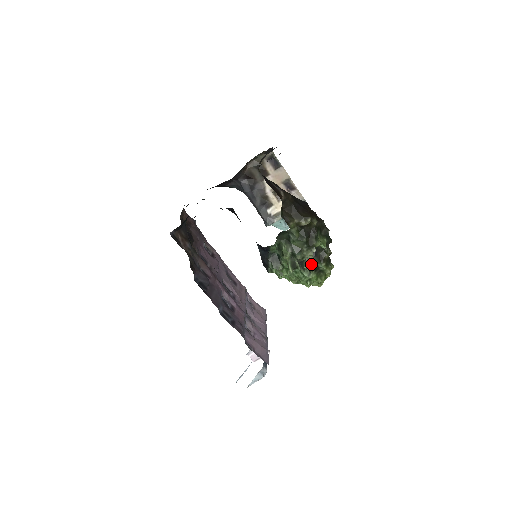
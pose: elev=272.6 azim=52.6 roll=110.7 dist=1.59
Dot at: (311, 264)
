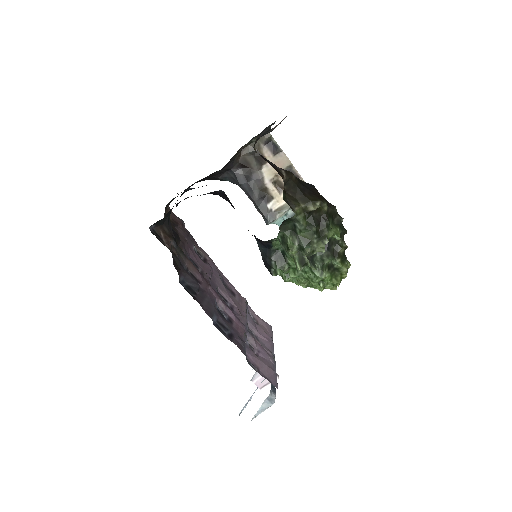
Dot at: (323, 260)
